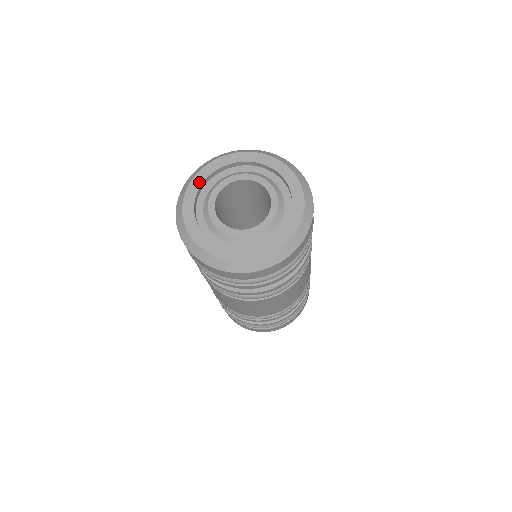
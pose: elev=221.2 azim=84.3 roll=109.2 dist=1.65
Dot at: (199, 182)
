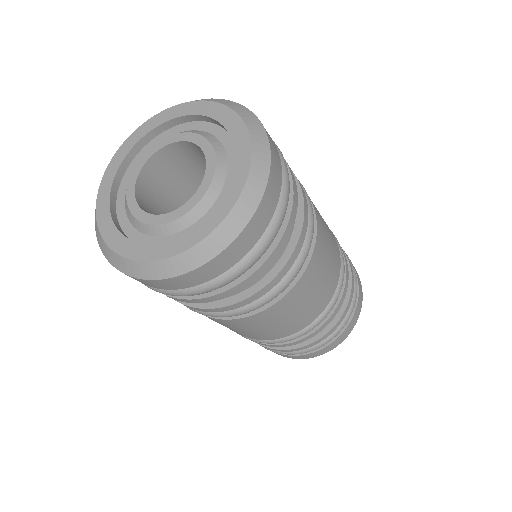
Dot at: (120, 159)
